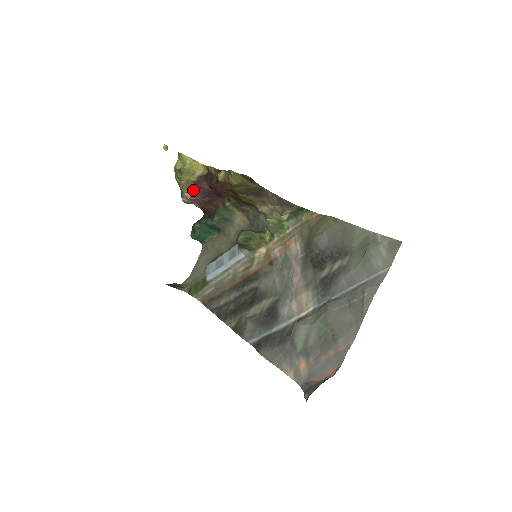
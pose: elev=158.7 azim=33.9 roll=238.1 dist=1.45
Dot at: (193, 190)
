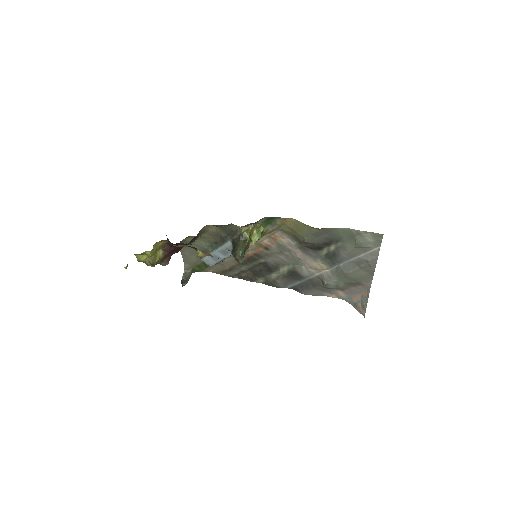
Dot at: (166, 257)
